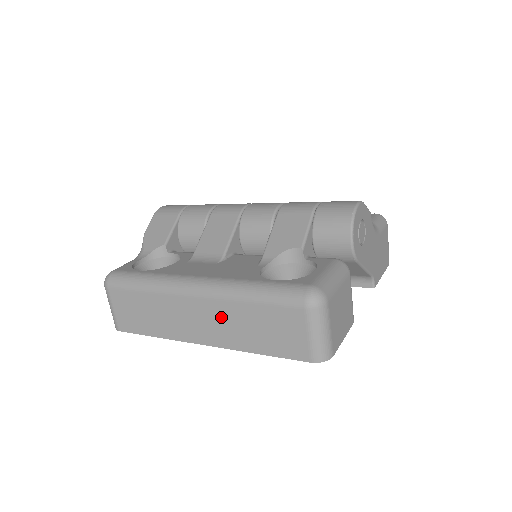
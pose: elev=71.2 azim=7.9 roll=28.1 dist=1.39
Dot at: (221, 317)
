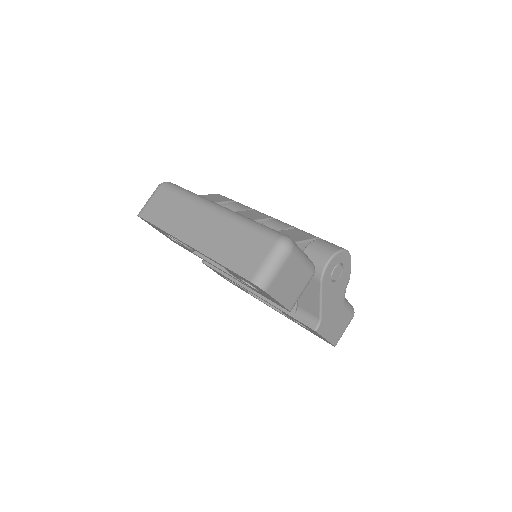
Dot at: (217, 229)
